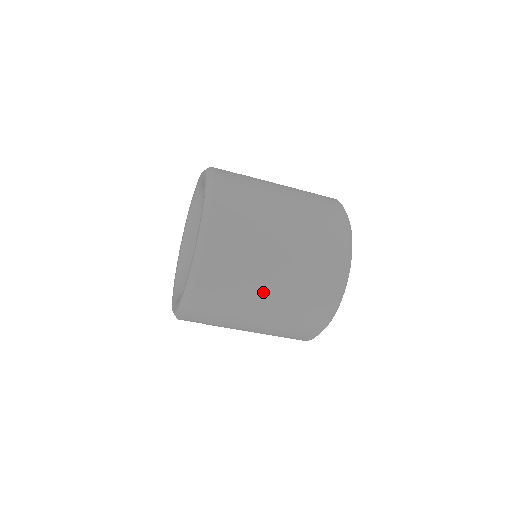
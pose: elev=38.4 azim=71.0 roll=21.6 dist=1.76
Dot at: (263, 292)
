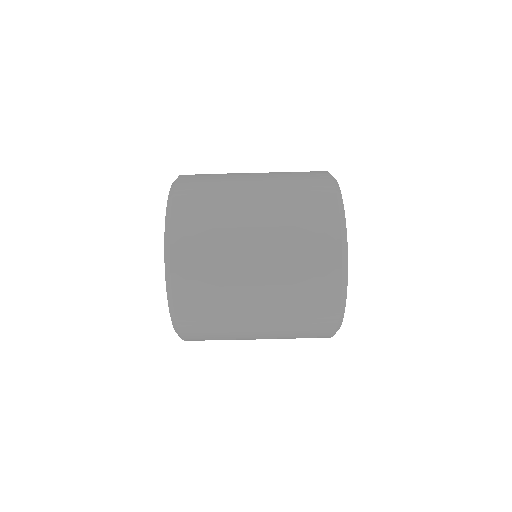
Dot at: (248, 238)
